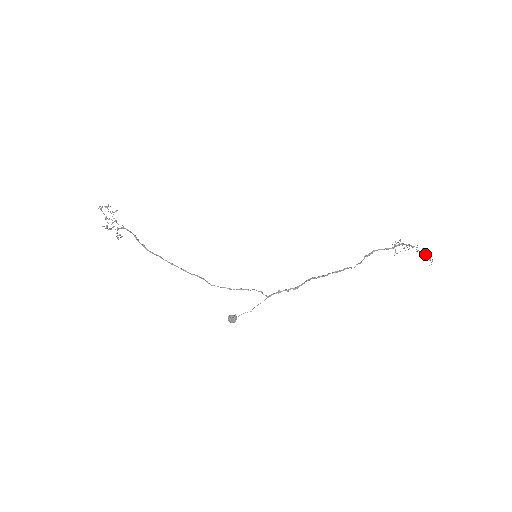
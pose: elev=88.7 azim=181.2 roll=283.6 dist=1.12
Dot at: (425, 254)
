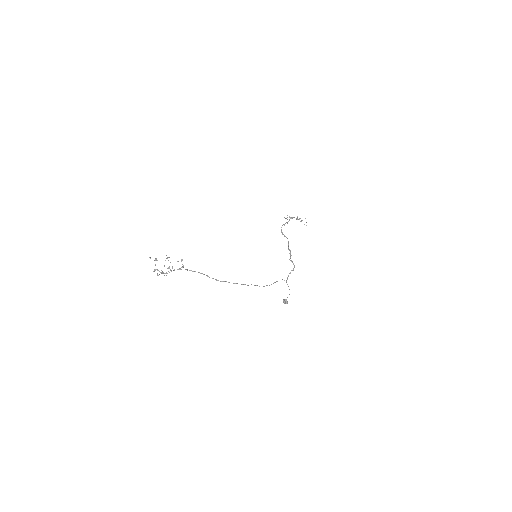
Dot at: occluded
